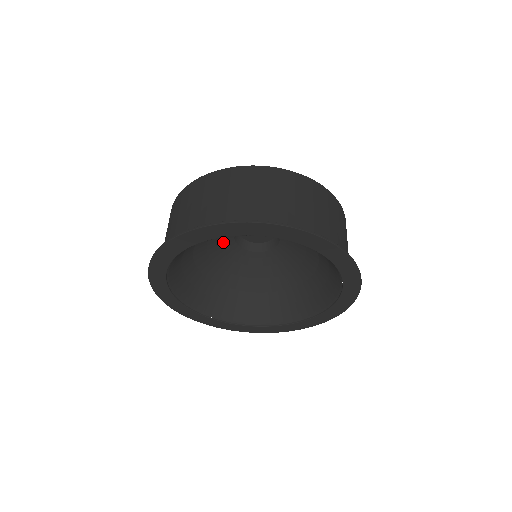
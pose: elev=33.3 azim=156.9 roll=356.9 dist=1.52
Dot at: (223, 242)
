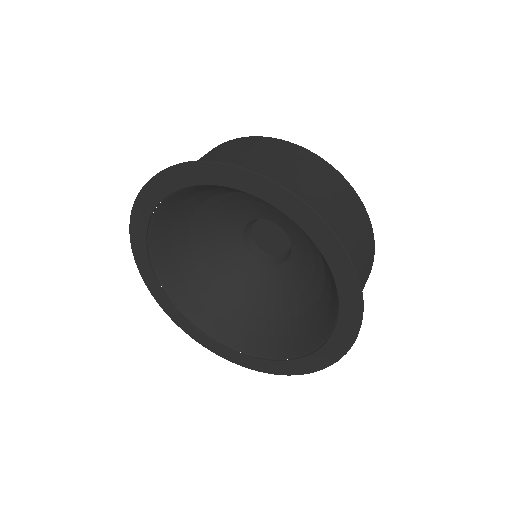
Dot at: (237, 257)
